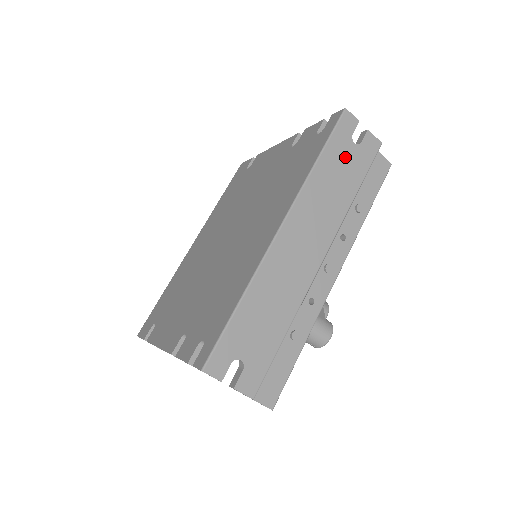
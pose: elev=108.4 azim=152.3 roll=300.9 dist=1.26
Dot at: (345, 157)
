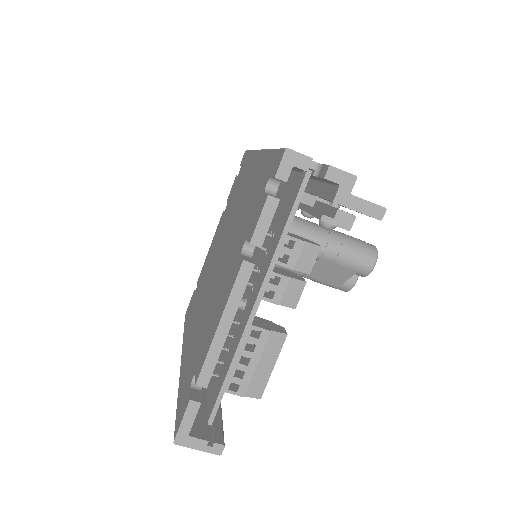
Dot at: occluded
